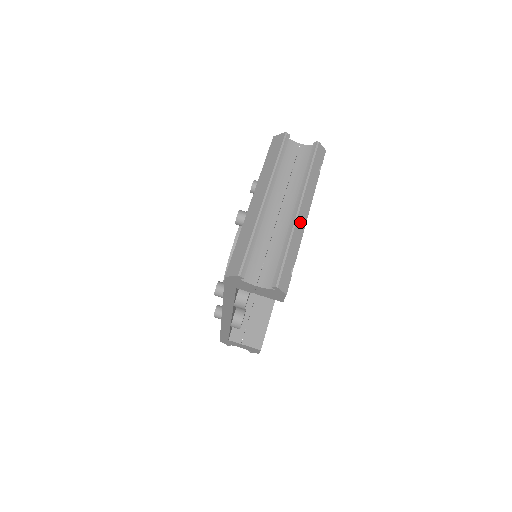
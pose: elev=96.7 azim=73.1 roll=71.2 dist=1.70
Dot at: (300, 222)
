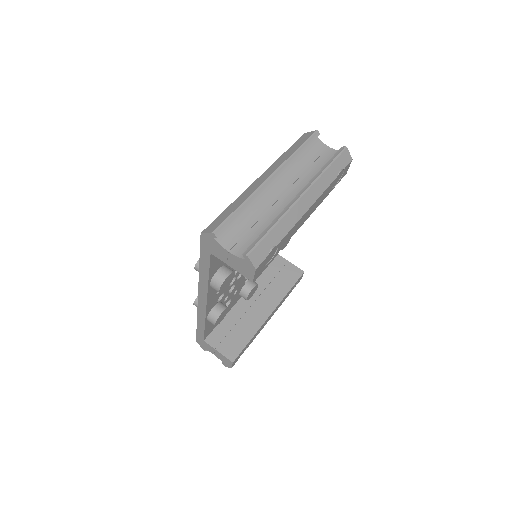
Dot at: (298, 209)
